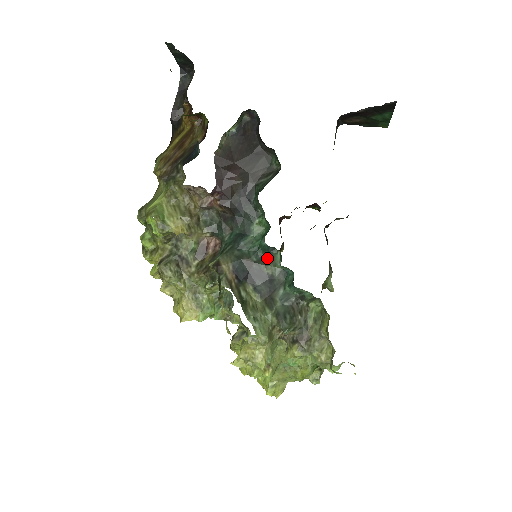
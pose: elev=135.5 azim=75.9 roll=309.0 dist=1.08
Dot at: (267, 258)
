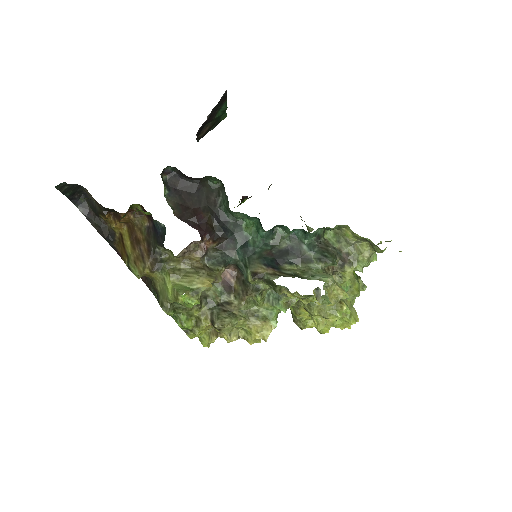
Dot at: (275, 239)
